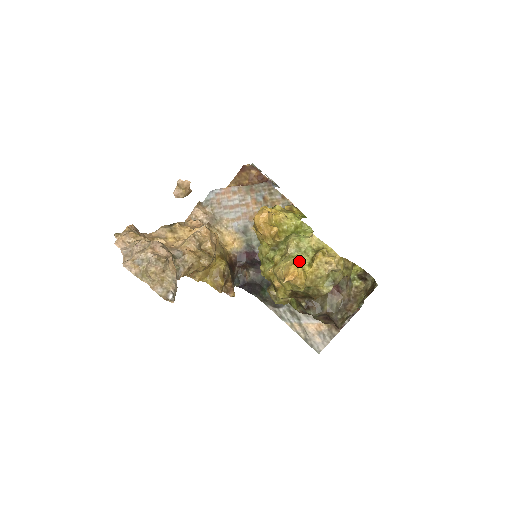
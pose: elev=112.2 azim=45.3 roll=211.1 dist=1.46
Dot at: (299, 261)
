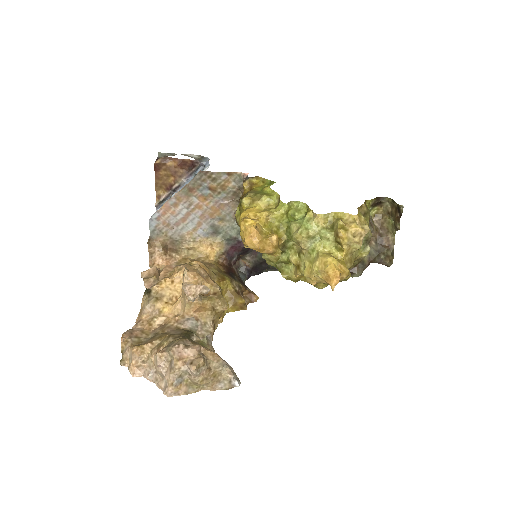
Dot at: (324, 252)
